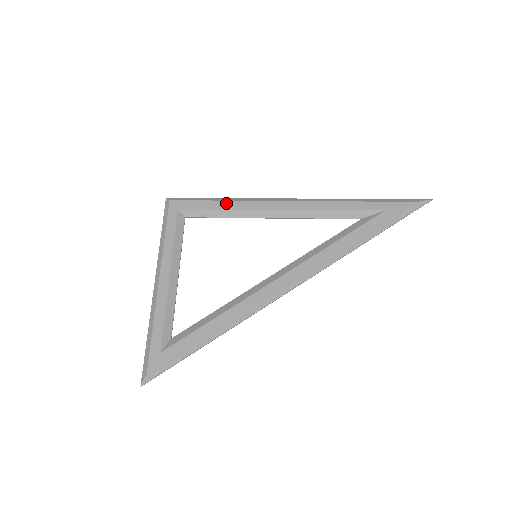
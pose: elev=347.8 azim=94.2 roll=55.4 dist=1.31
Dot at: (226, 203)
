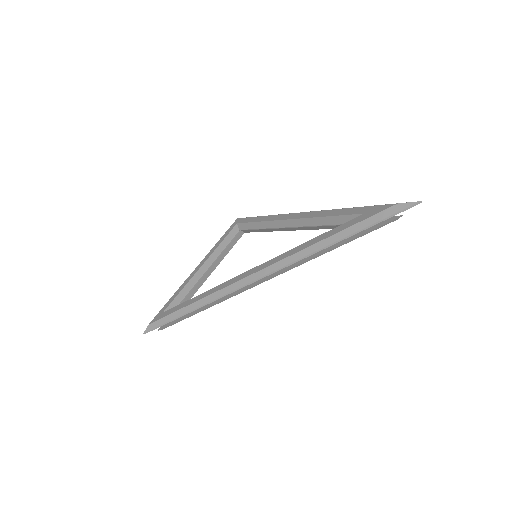
Dot at: (263, 217)
